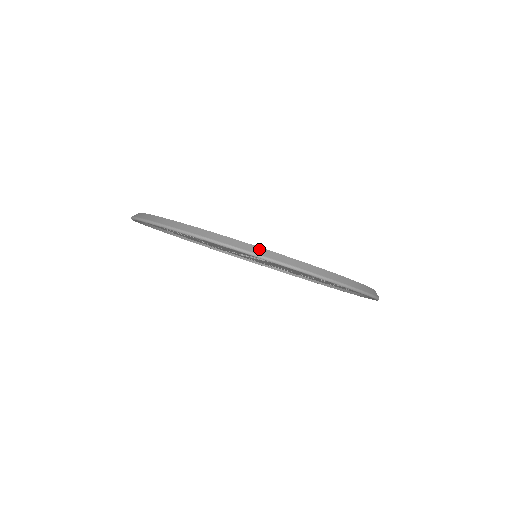
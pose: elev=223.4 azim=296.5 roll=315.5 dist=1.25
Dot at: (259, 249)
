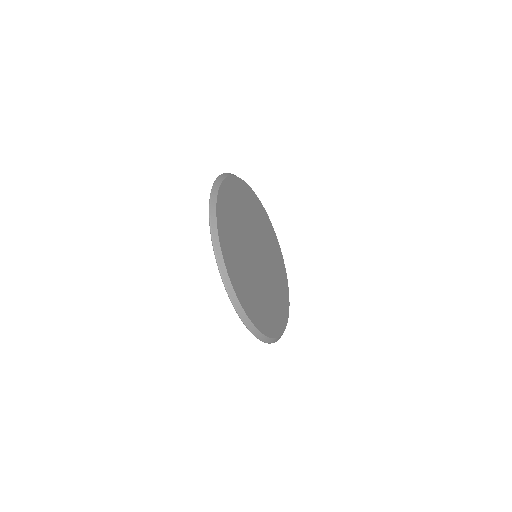
Dot at: (272, 340)
